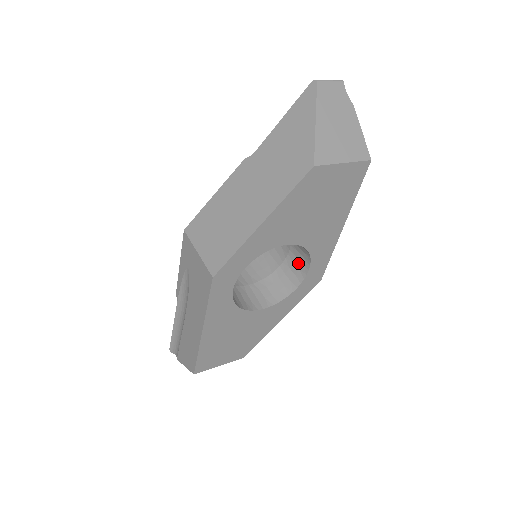
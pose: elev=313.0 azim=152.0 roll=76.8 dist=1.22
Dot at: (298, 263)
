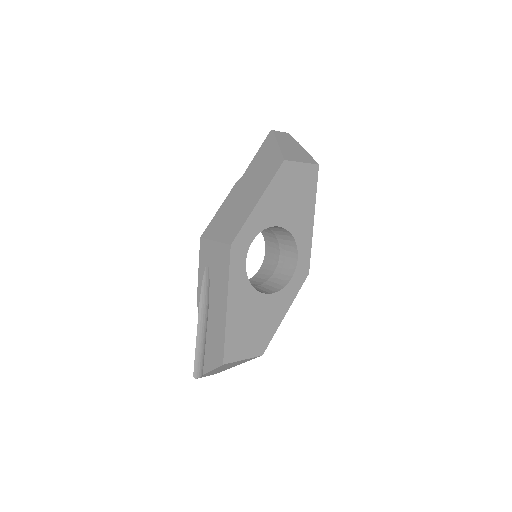
Dot at: (288, 260)
